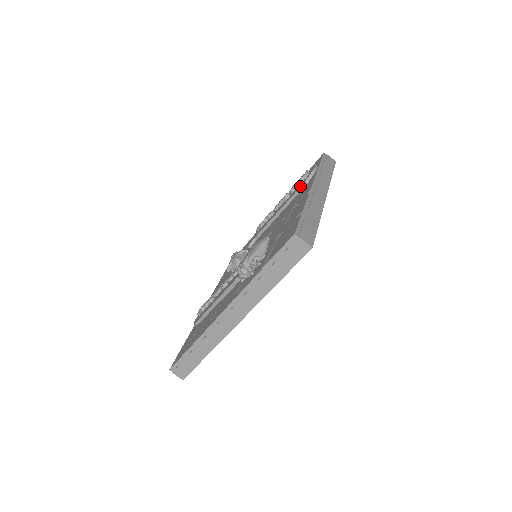
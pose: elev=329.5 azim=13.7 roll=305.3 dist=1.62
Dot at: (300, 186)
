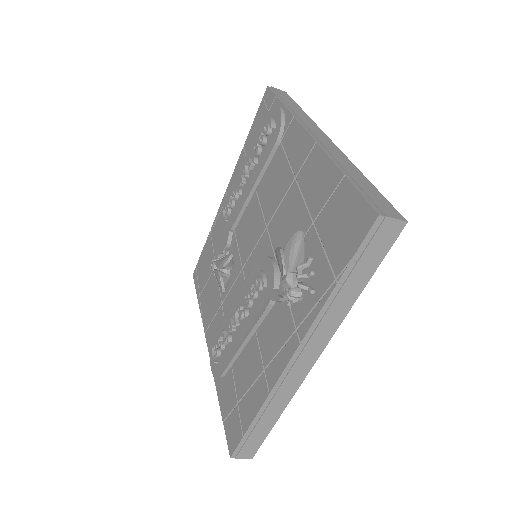
Dot at: (274, 141)
